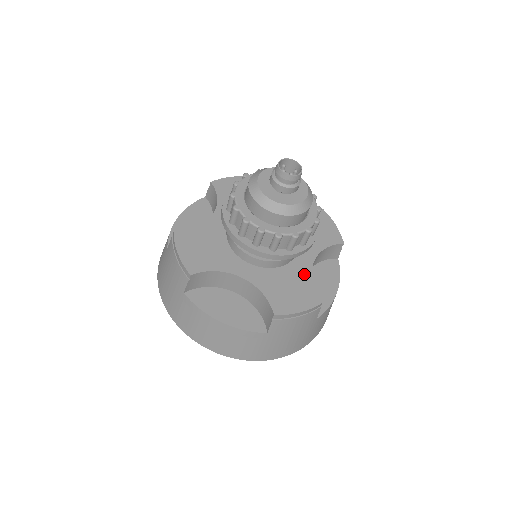
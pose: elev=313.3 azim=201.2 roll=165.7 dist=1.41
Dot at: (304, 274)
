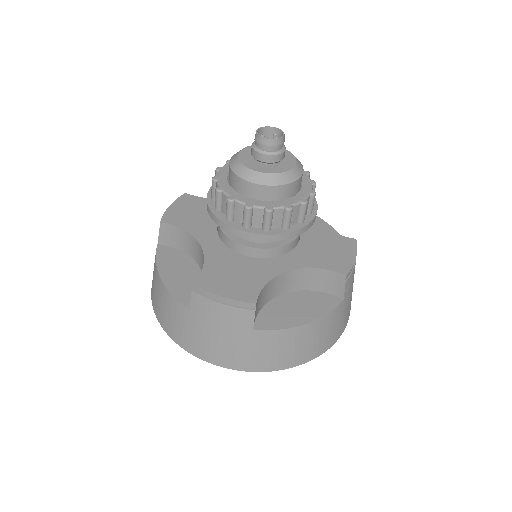
Dot at: (319, 231)
